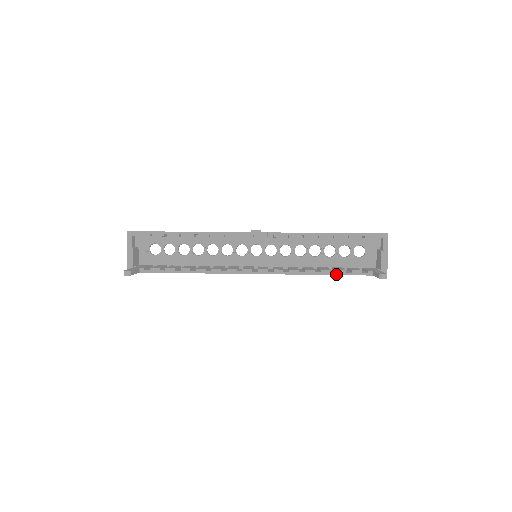
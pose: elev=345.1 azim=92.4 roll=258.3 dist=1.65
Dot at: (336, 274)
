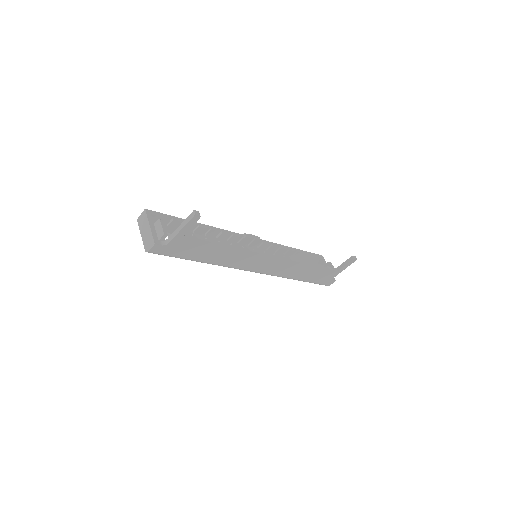
Dot at: (320, 266)
